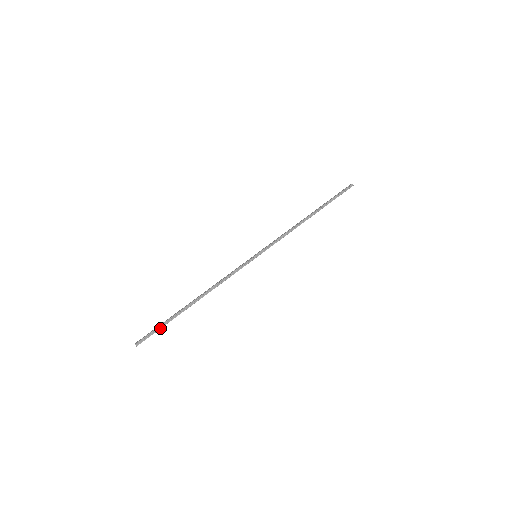
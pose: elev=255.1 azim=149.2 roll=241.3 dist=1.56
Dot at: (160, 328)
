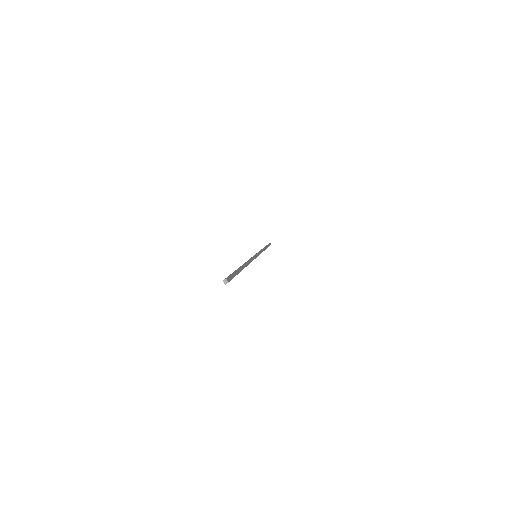
Dot at: (235, 275)
